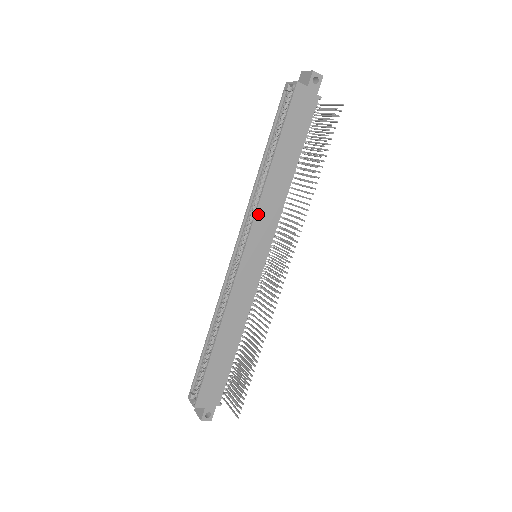
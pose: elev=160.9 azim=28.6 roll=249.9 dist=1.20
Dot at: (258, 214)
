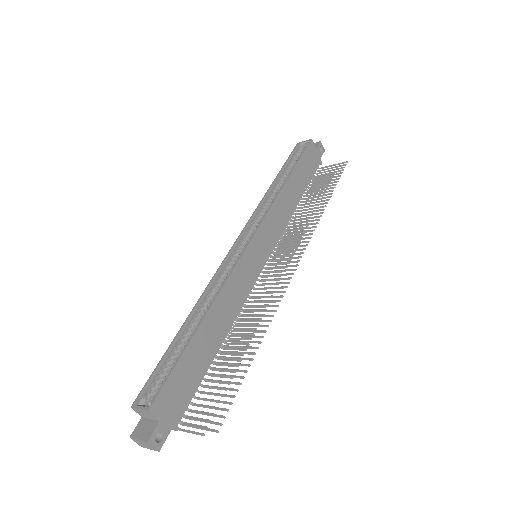
Dot at: (270, 212)
